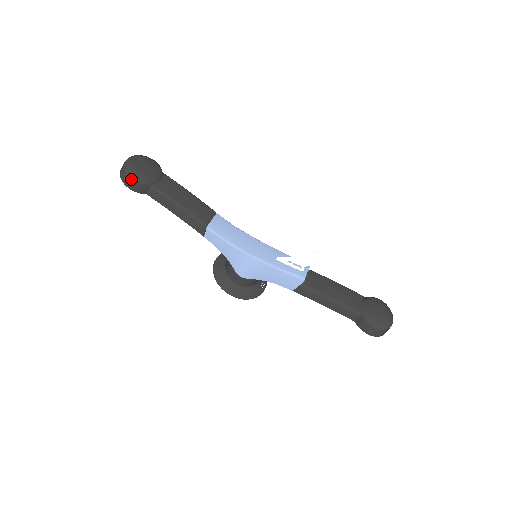
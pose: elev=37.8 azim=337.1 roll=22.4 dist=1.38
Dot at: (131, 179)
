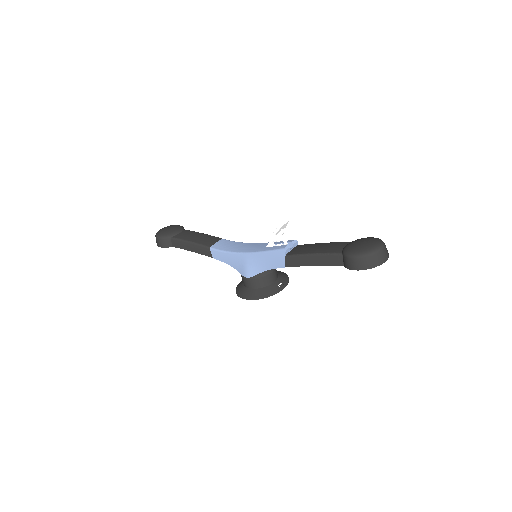
Dot at: (158, 239)
